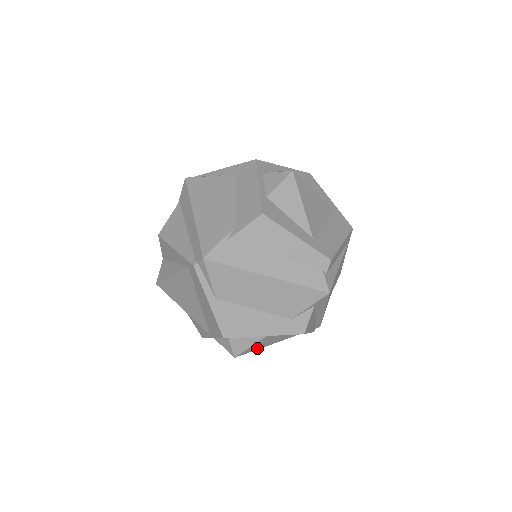
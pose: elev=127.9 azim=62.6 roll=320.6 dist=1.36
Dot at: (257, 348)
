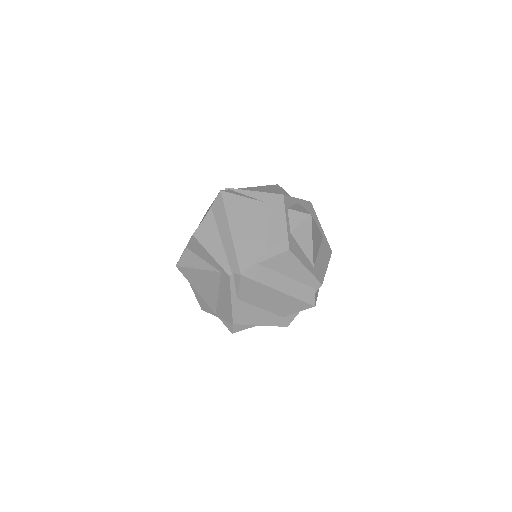
Dot at: occluded
